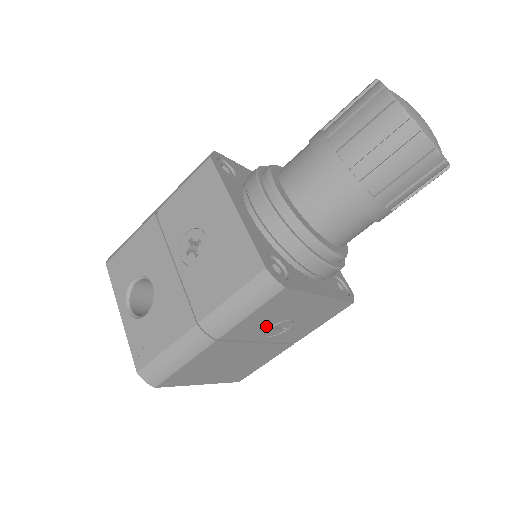
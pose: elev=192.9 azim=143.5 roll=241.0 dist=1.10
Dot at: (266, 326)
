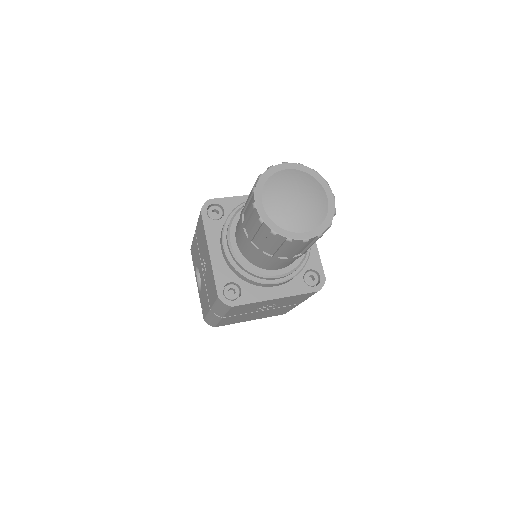
Dot at: (252, 309)
